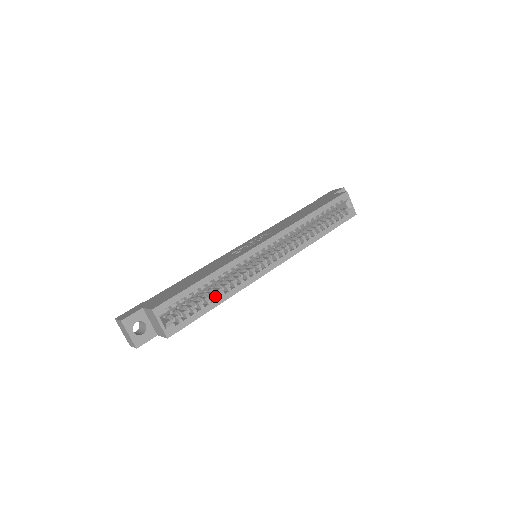
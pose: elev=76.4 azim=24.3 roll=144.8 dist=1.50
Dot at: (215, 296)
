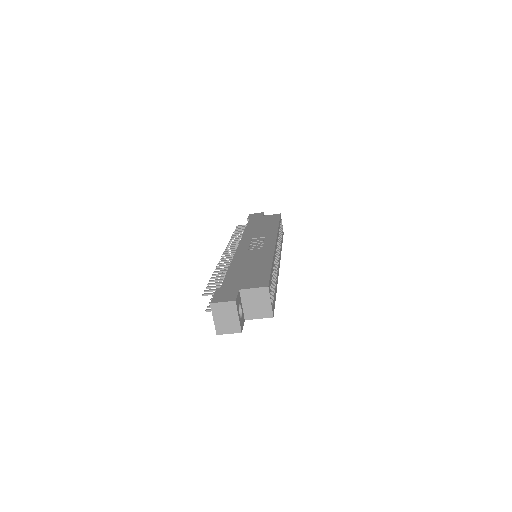
Dot at: (275, 282)
